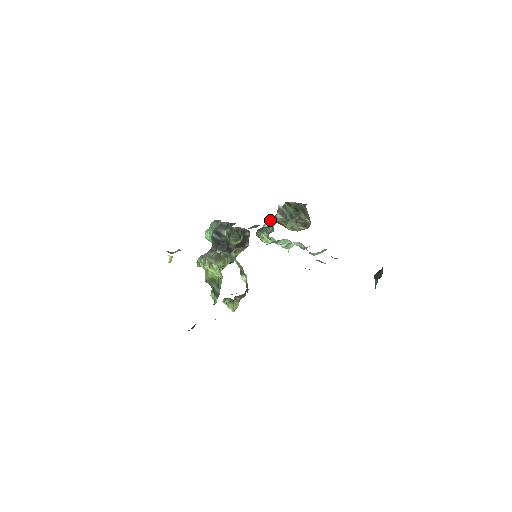
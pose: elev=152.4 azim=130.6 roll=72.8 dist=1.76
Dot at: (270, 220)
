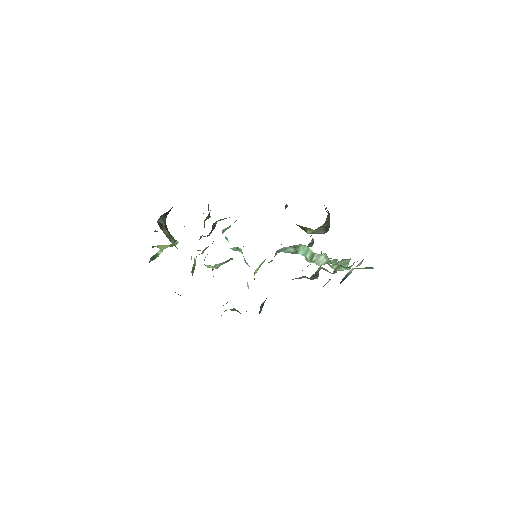
Dot at: occluded
